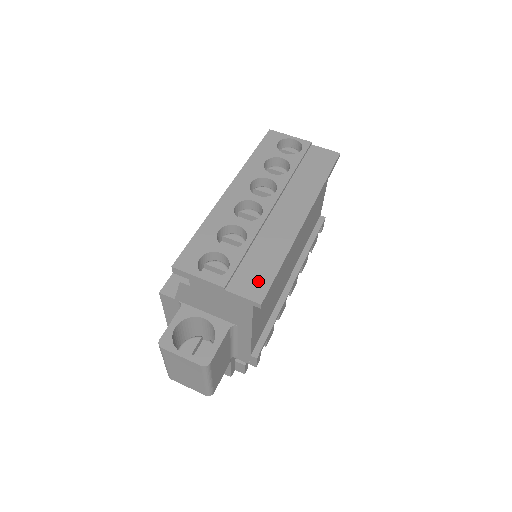
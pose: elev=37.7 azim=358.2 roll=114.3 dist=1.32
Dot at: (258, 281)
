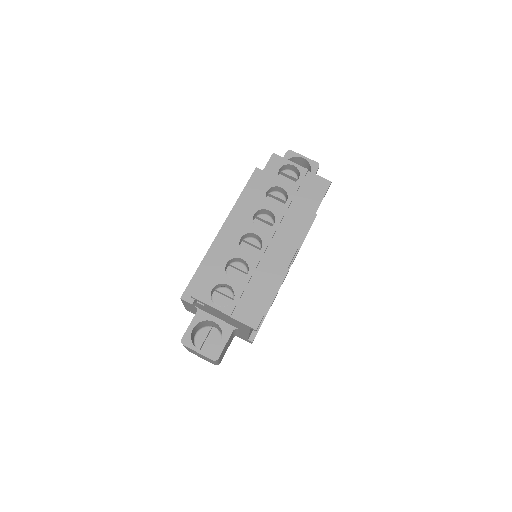
Dot at: (255, 310)
